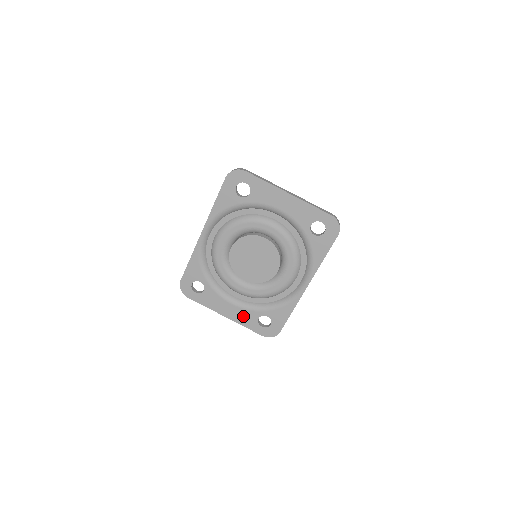
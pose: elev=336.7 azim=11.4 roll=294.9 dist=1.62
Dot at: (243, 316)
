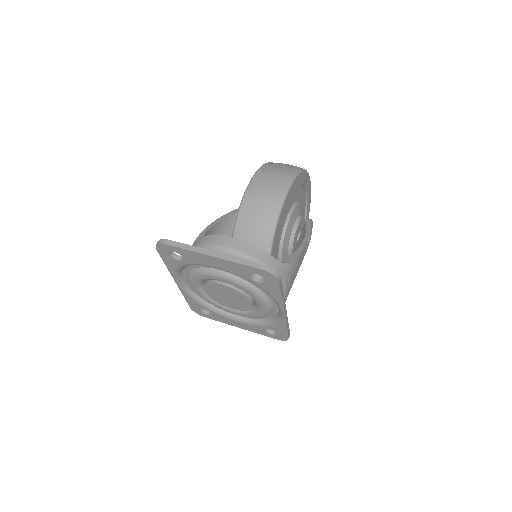
Dot at: (252, 328)
